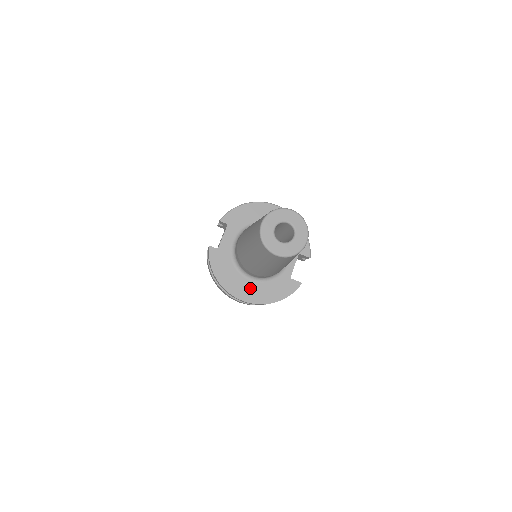
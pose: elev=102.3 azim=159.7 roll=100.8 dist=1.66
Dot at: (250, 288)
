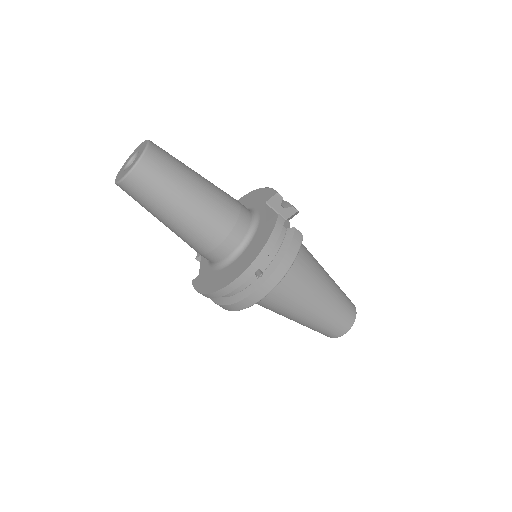
Dot at: (234, 268)
